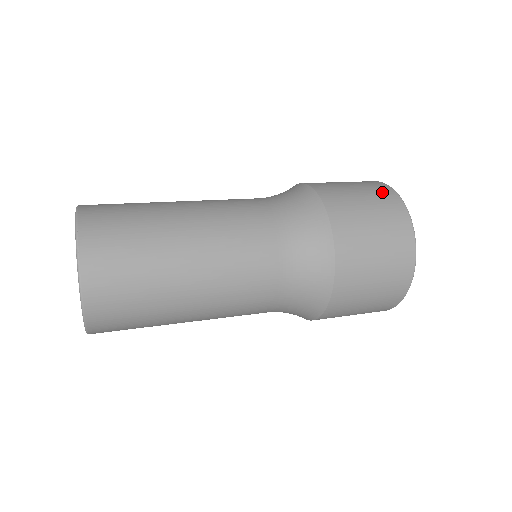
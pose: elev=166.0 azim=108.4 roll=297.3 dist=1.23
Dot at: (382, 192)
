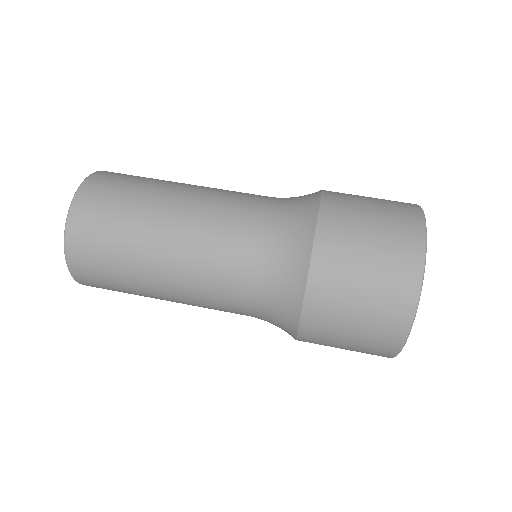
Dot at: (400, 278)
